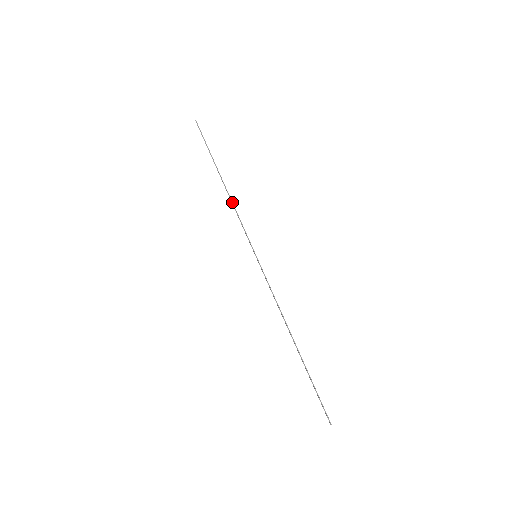
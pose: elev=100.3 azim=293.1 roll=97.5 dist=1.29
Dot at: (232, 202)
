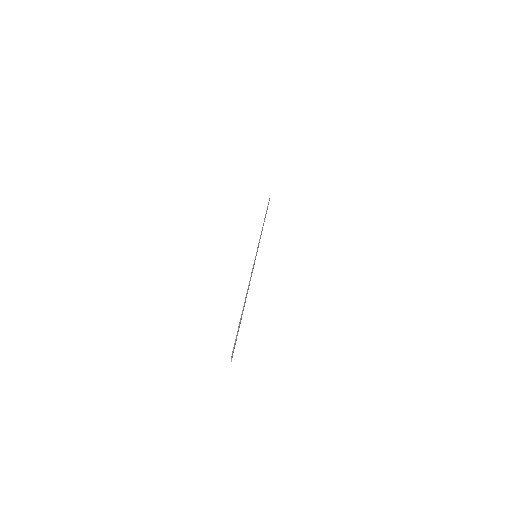
Dot at: (262, 230)
